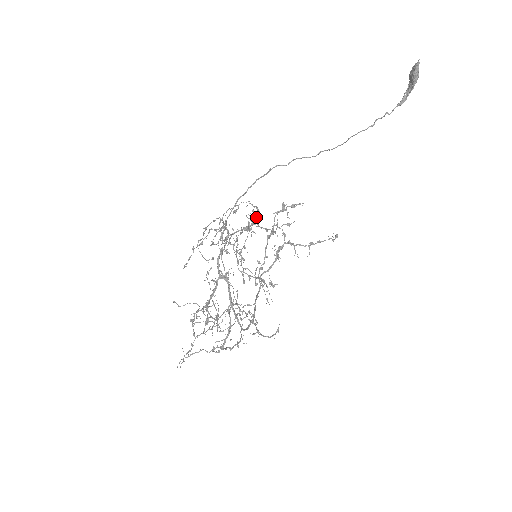
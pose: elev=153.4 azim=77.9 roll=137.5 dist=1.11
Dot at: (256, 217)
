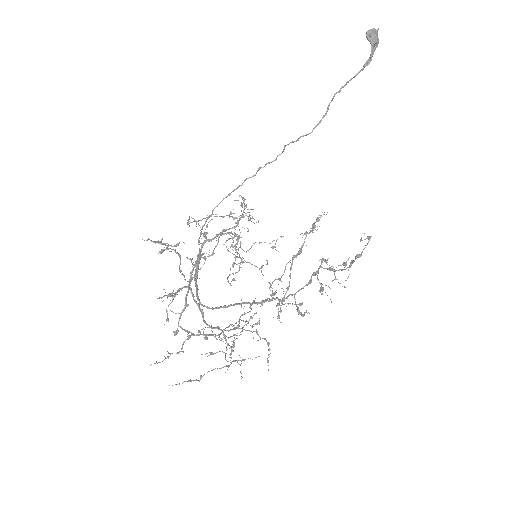
Dot at: occluded
